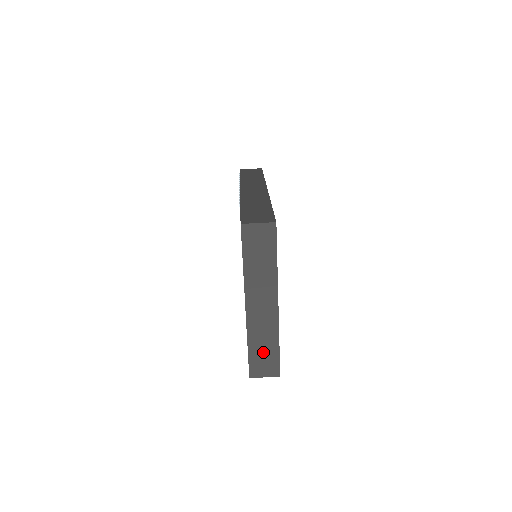
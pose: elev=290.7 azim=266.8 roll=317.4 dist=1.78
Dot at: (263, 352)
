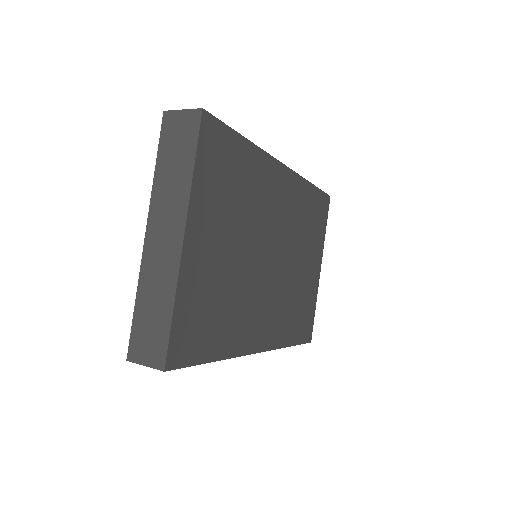
Dot at: (151, 317)
